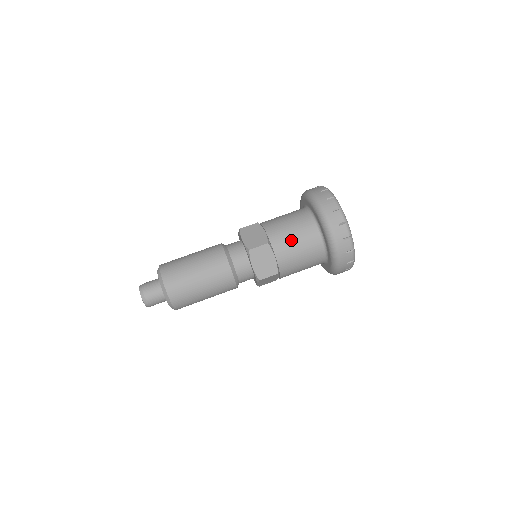
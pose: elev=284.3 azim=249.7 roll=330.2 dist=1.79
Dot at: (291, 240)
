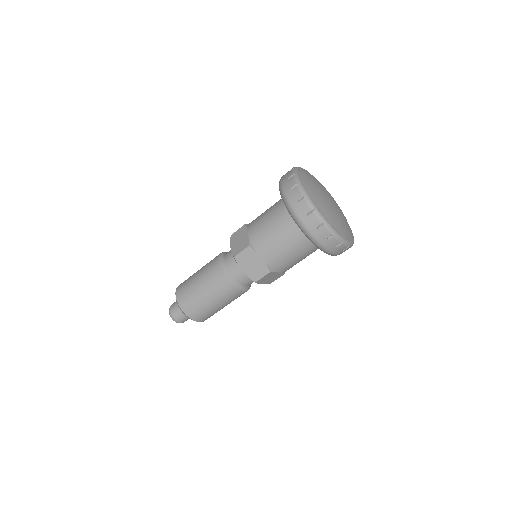
Dot at: (290, 260)
